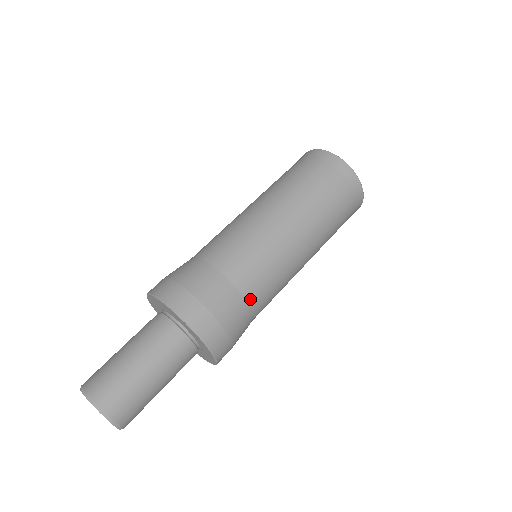
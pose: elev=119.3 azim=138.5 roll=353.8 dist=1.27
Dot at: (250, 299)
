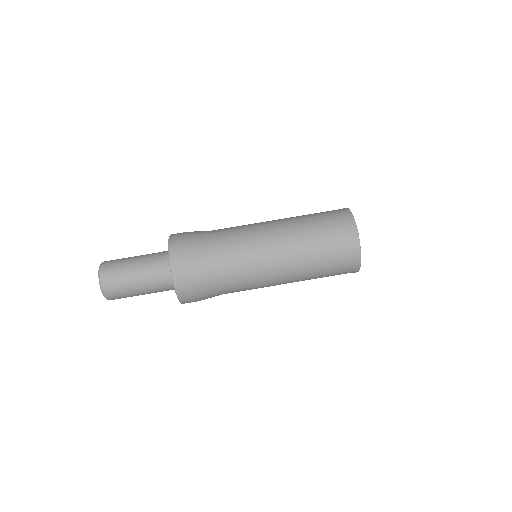
Dot at: (219, 266)
